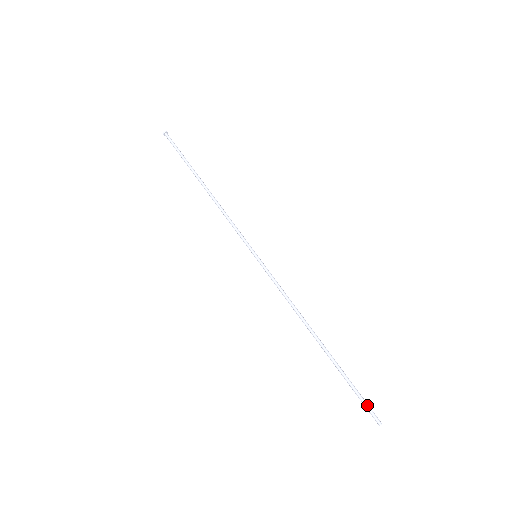
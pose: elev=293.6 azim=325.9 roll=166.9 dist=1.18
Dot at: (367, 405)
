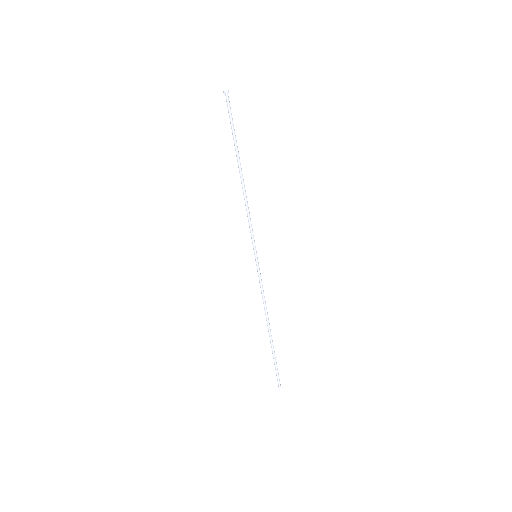
Dot at: (277, 377)
